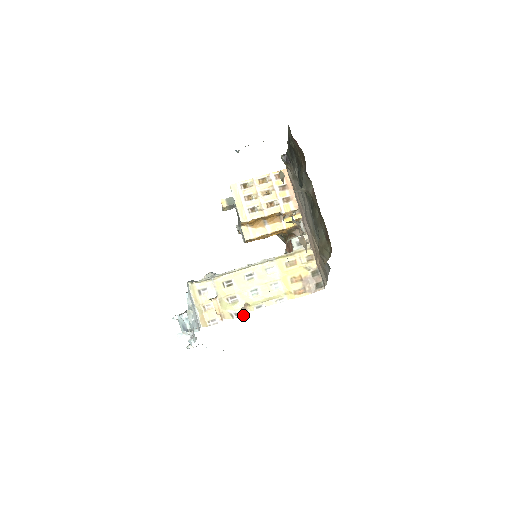
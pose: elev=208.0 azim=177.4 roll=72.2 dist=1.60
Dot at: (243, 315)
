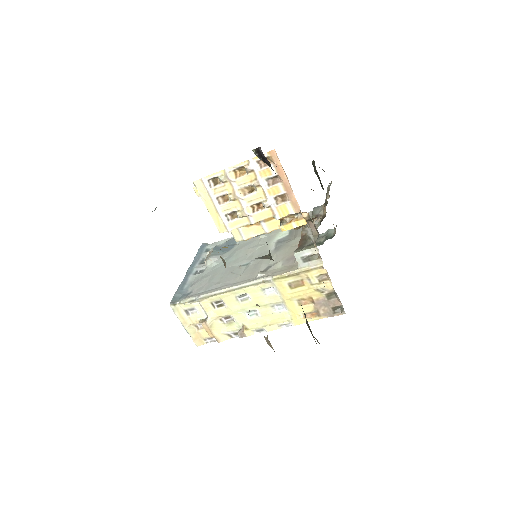
Dot at: occluded
